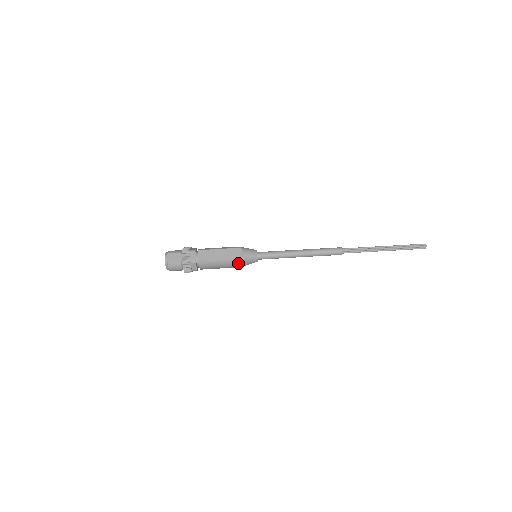
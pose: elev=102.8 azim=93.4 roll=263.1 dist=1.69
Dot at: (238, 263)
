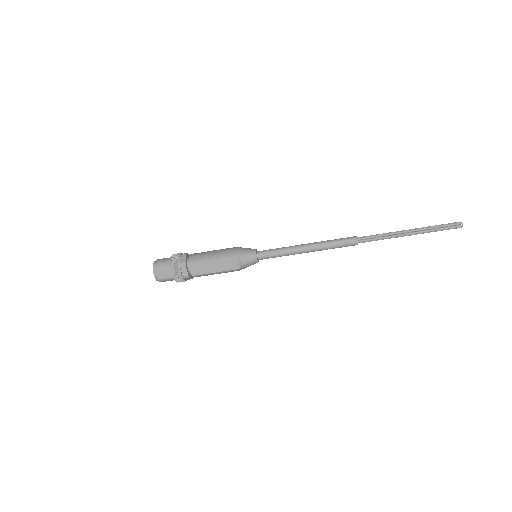
Dot at: occluded
